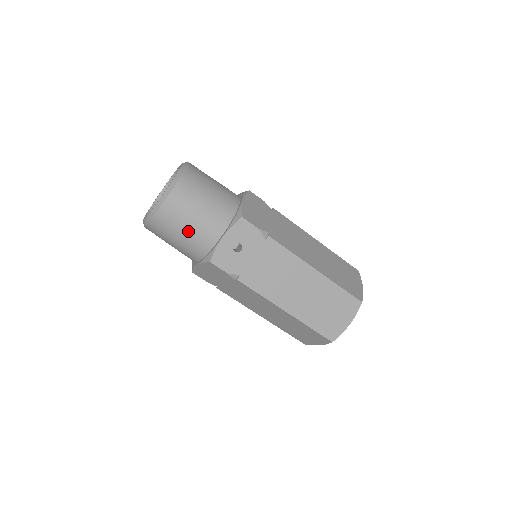
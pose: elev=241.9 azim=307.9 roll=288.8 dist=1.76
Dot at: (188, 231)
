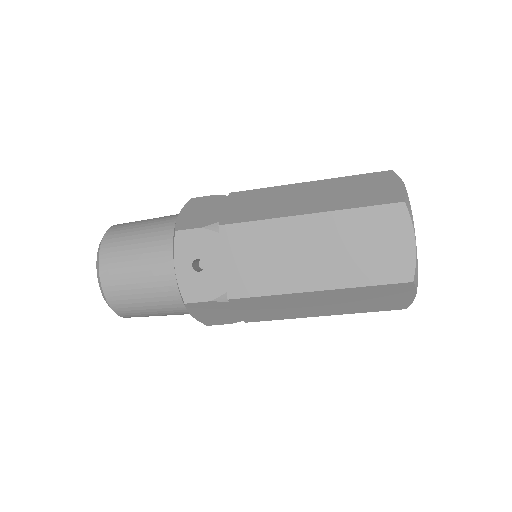
Dot at: (144, 290)
